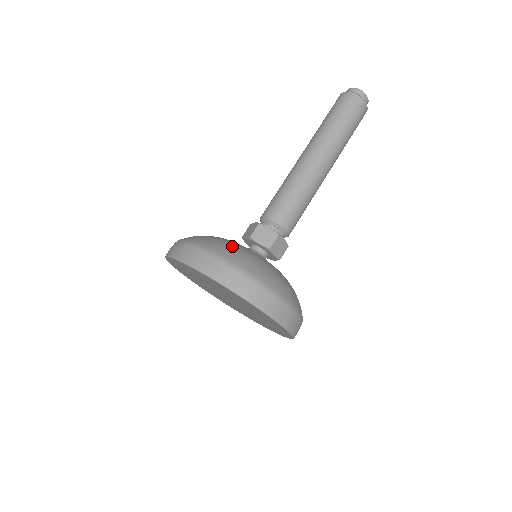
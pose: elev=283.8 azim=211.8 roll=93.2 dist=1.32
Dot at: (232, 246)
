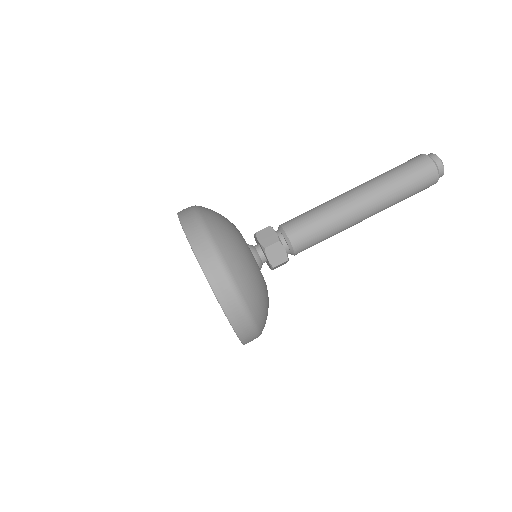
Dot at: (249, 271)
